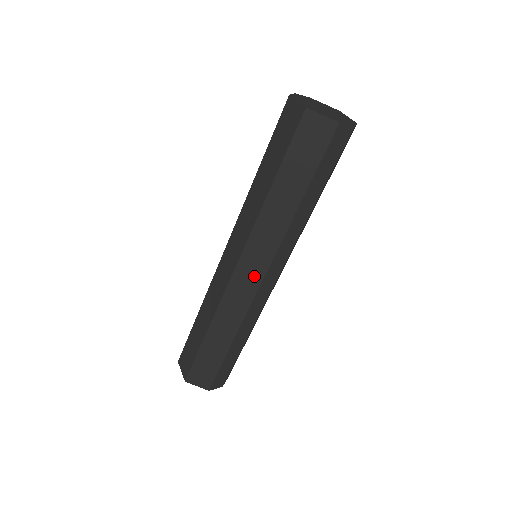
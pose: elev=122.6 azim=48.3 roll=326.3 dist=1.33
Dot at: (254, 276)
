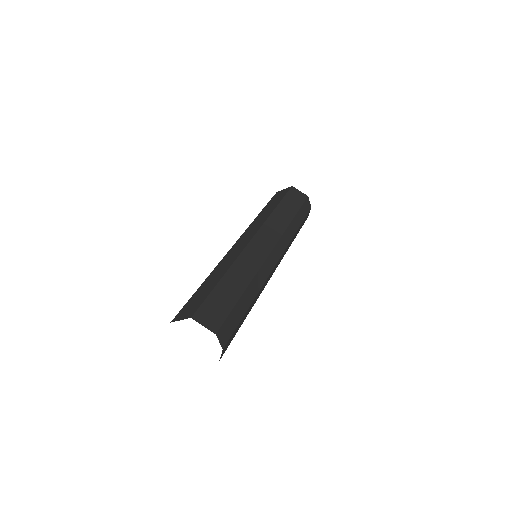
Dot at: (266, 245)
